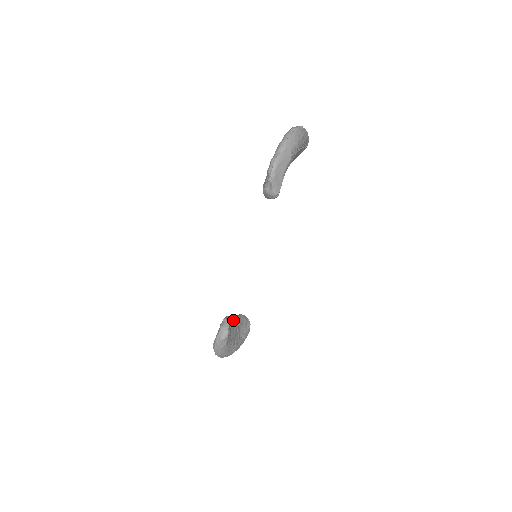
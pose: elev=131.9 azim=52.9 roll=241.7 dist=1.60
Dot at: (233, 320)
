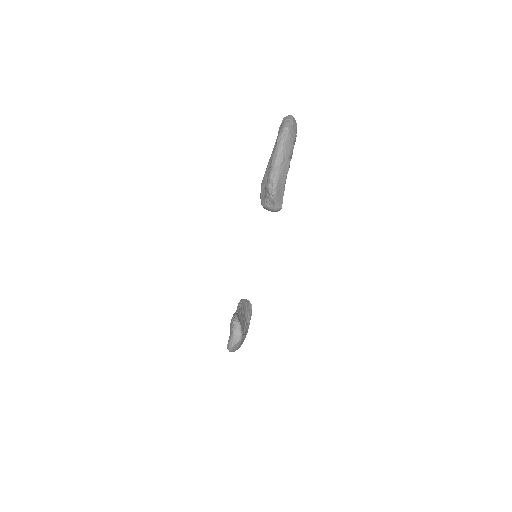
Dot at: (240, 315)
